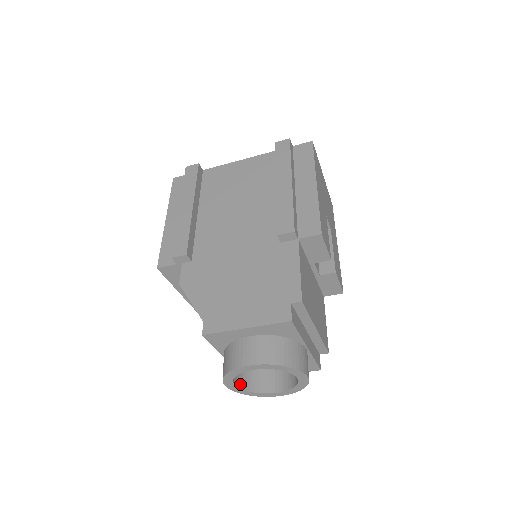
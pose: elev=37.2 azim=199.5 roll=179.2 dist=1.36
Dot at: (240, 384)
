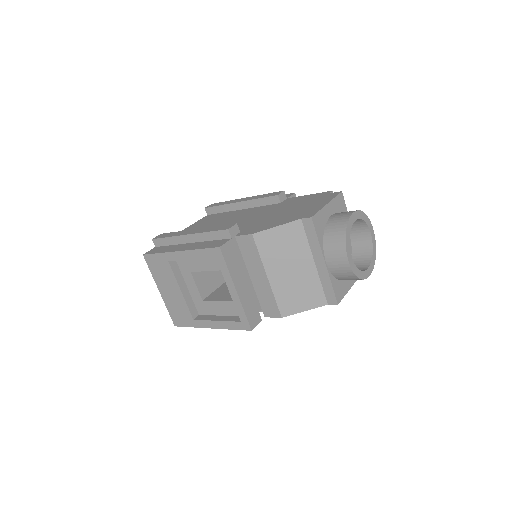
Dot at: occluded
